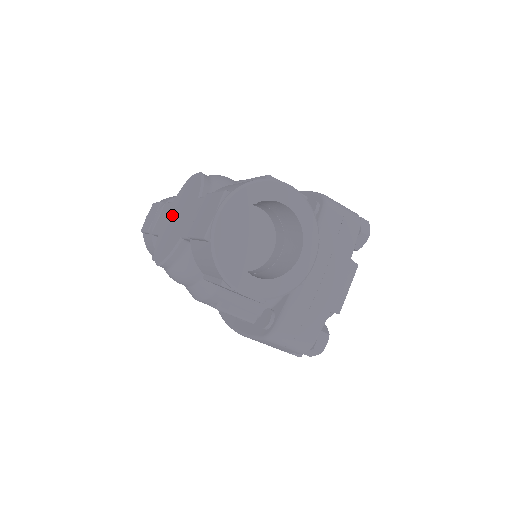
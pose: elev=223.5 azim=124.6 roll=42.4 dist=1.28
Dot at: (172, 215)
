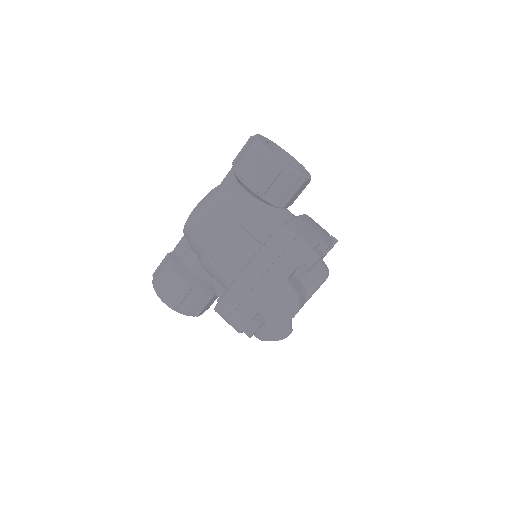
Dot at: occluded
